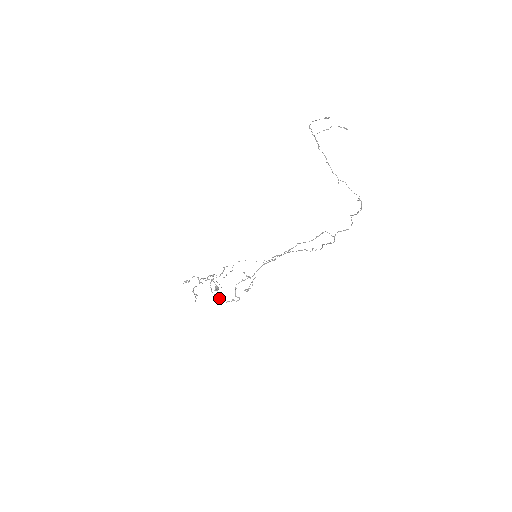
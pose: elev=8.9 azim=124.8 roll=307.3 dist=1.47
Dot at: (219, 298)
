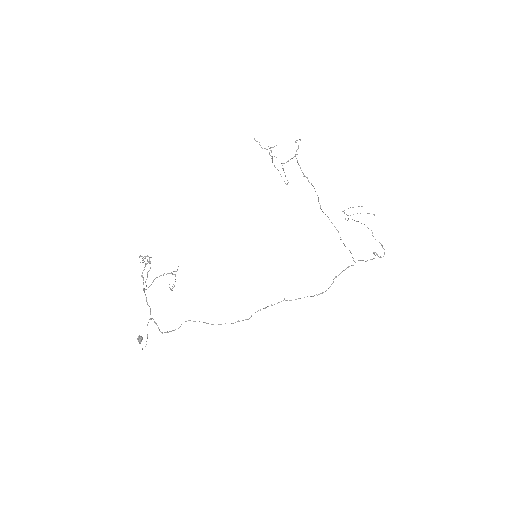
Dot at: (259, 142)
